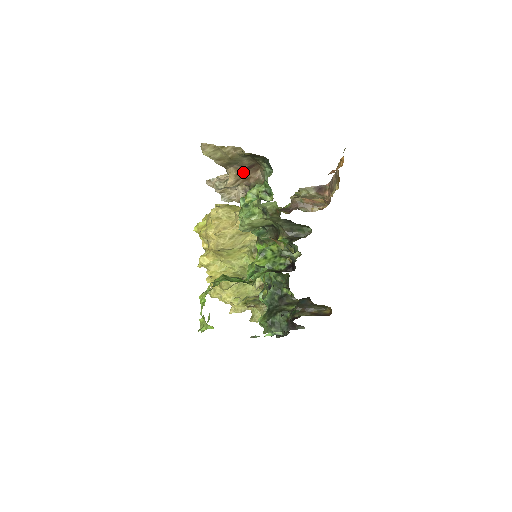
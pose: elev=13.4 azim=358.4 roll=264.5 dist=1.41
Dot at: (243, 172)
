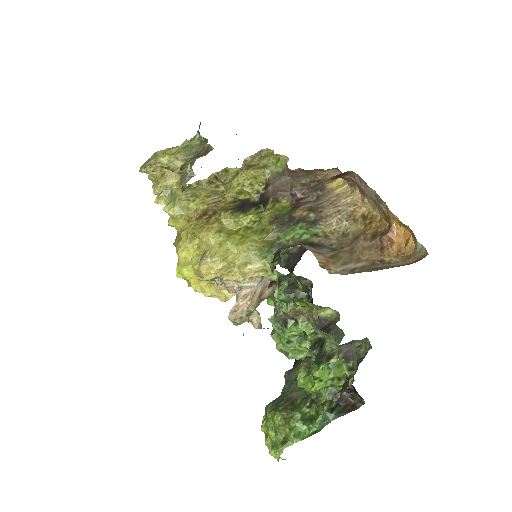
Dot at: occluded
